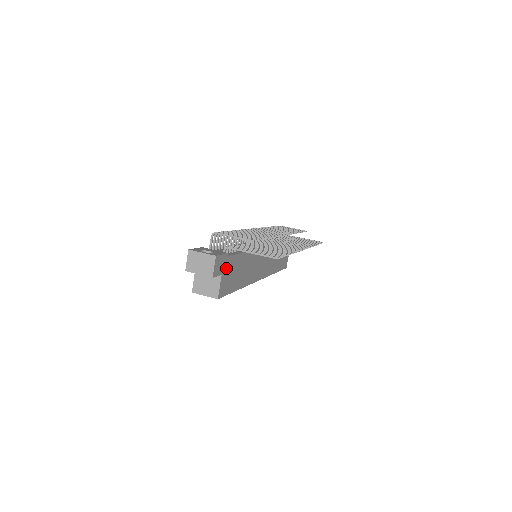
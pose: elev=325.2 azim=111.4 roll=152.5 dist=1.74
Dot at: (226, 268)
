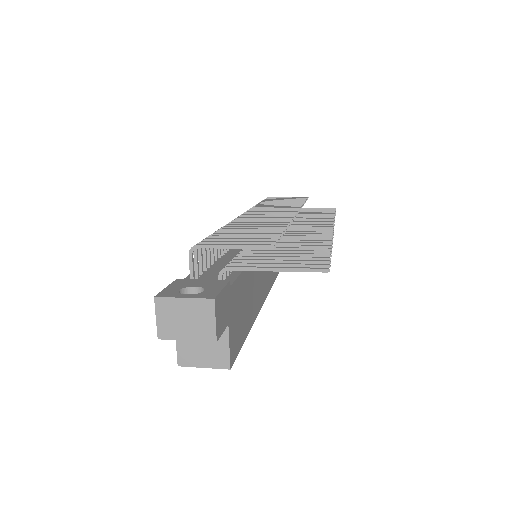
Dot at: (231, 307)
